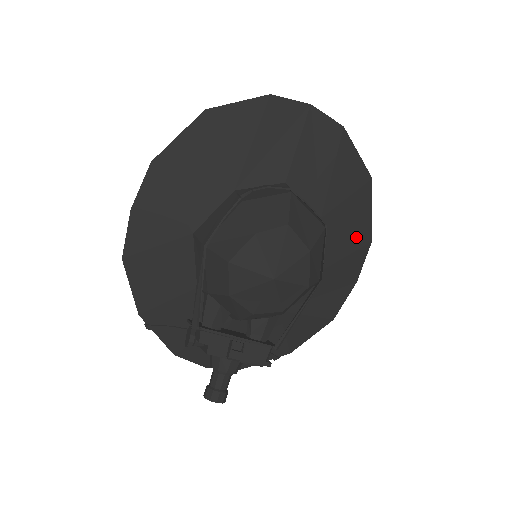
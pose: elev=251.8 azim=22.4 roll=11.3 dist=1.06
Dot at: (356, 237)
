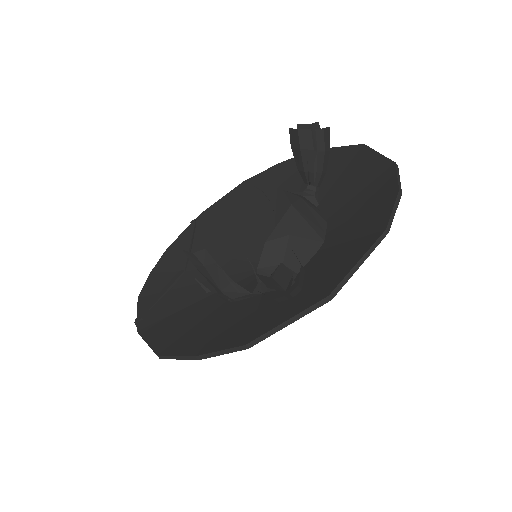
Dot at: occluded
